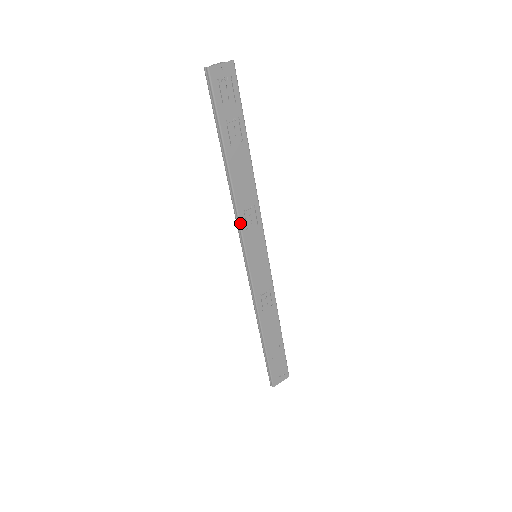
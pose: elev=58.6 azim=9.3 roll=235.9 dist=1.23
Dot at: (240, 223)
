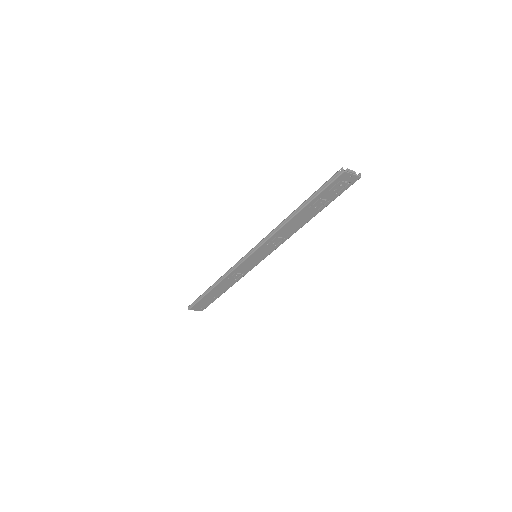
Dot at: (268, 240)
